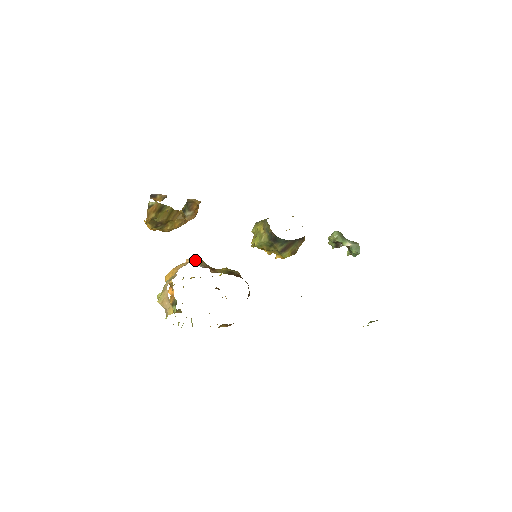
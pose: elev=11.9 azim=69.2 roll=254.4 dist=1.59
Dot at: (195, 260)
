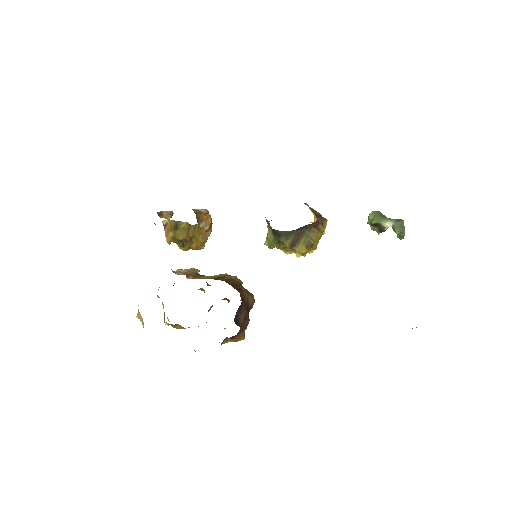
Dot at: (184, 269)
